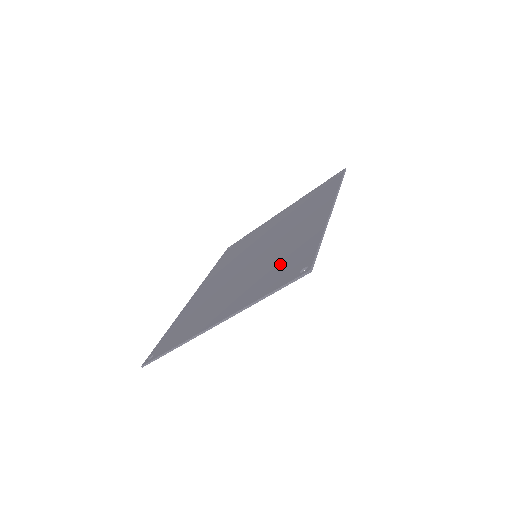
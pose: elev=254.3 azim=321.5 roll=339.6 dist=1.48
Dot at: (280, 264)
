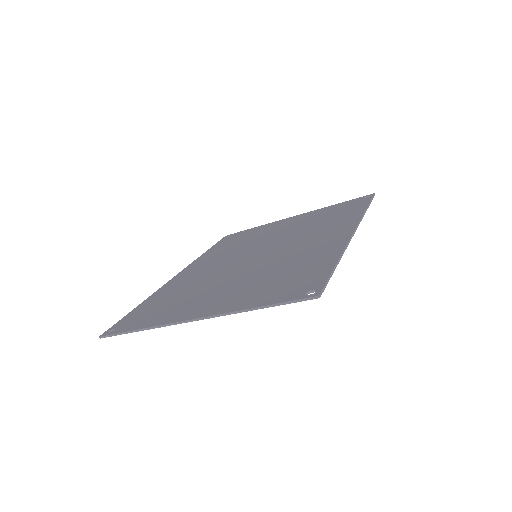
Dot at: (283, 275)
